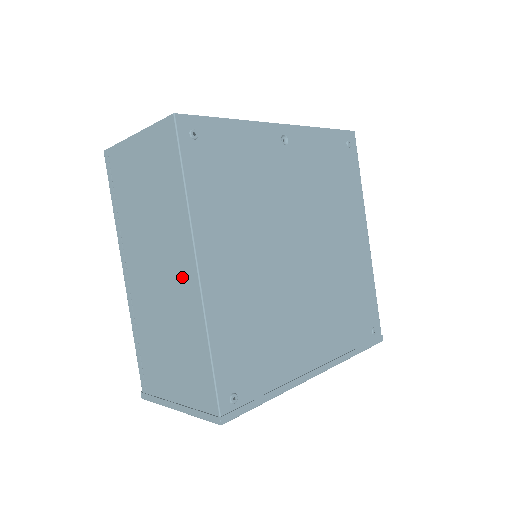
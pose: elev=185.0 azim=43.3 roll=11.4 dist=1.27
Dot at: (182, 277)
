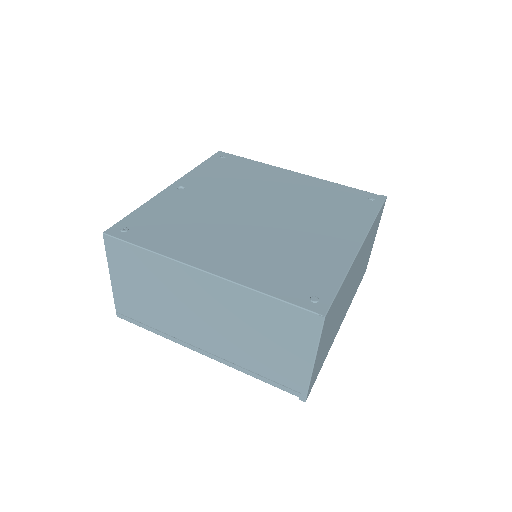
Dot at: (207, 290)
